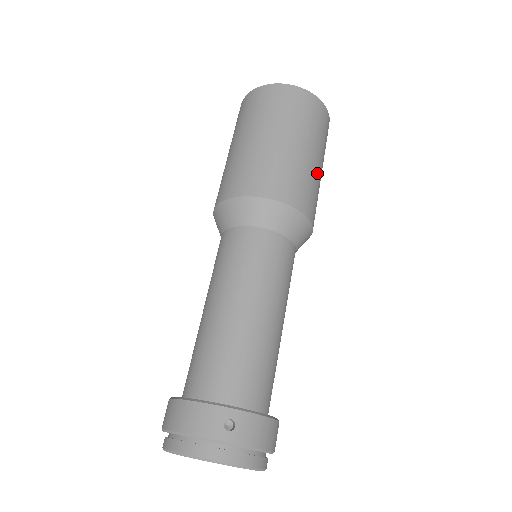
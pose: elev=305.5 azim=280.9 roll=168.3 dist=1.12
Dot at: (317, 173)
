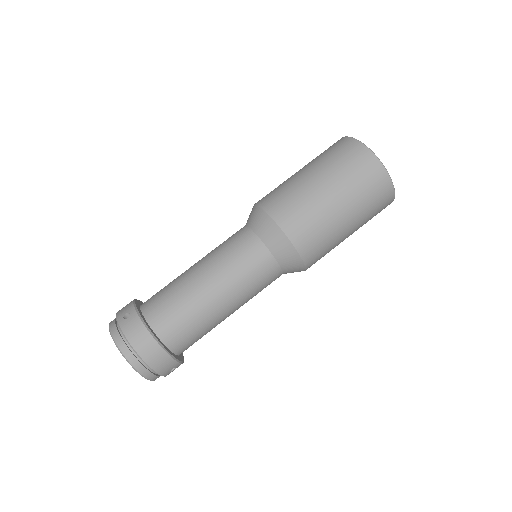
Dot at: (325, 206)
